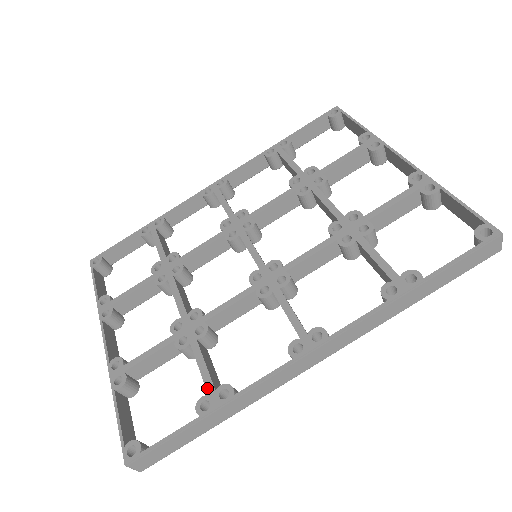
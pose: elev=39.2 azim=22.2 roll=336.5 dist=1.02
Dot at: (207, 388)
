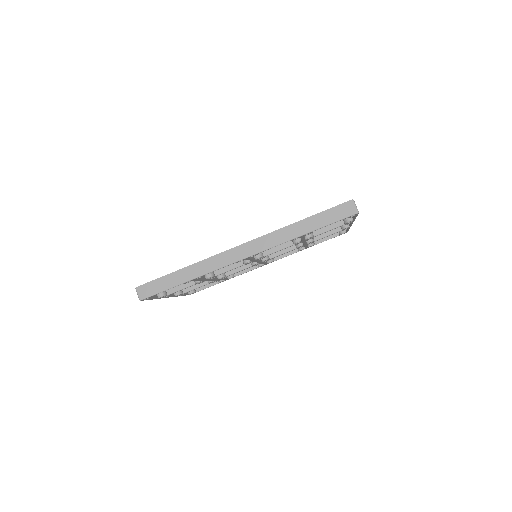
Dot at: occluded
